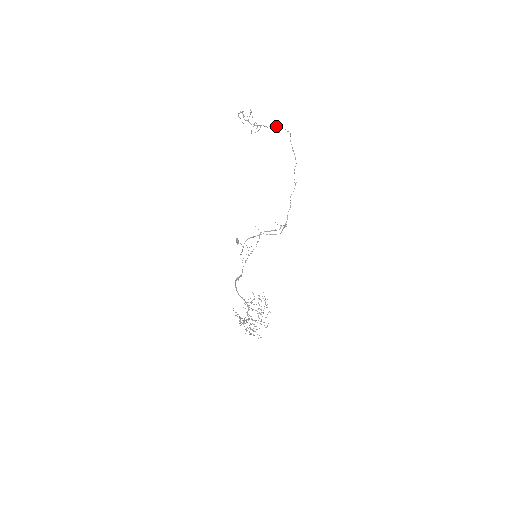
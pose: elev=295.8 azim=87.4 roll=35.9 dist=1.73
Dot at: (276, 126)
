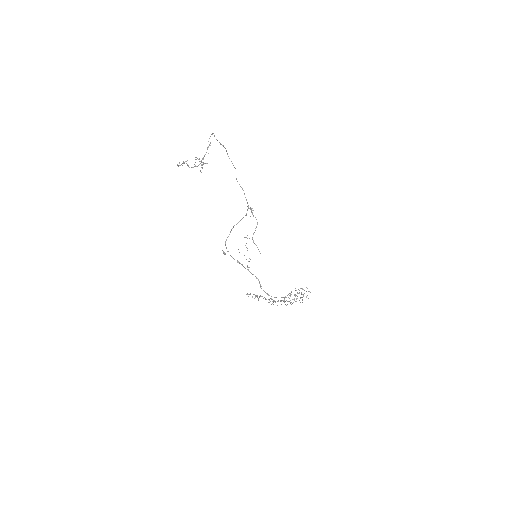
Dot at: (209, 144)
